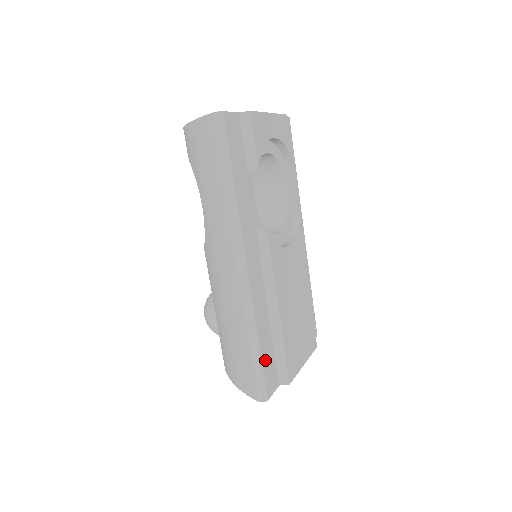
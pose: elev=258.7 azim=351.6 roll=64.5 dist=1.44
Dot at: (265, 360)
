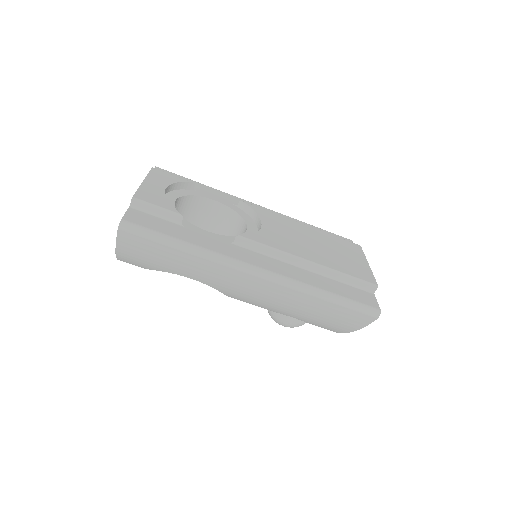
Dot at: (346, 295)
